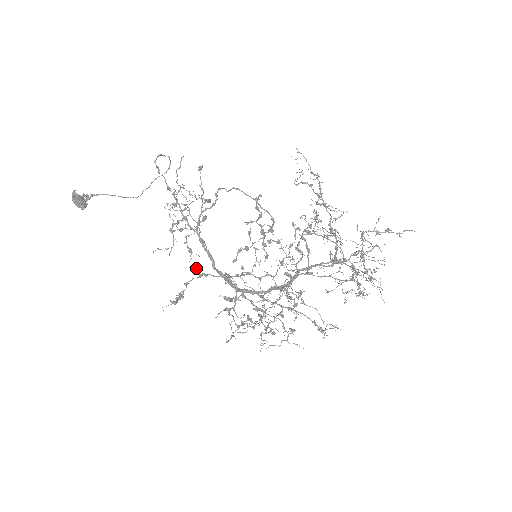
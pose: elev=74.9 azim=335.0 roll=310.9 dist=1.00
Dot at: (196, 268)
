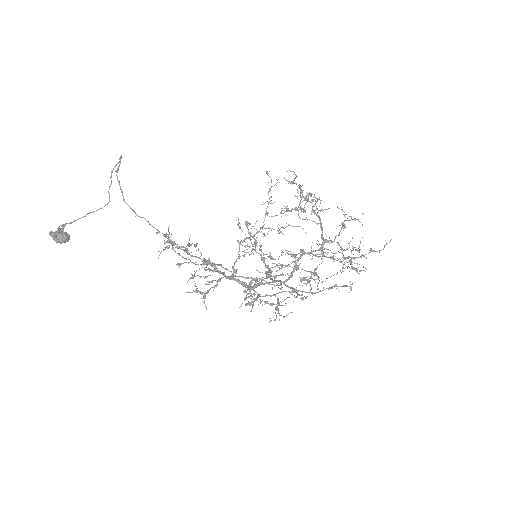
Dot at: (211, 282)
